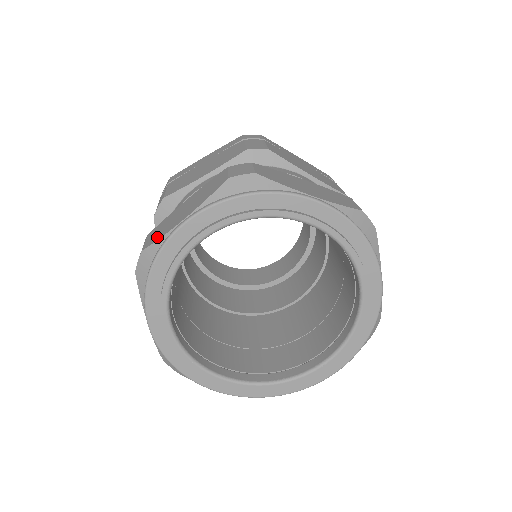
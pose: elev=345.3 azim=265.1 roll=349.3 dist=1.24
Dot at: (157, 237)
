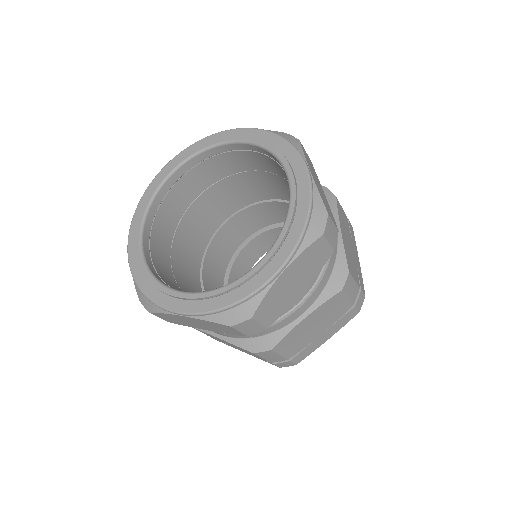
Dot at: occluded
